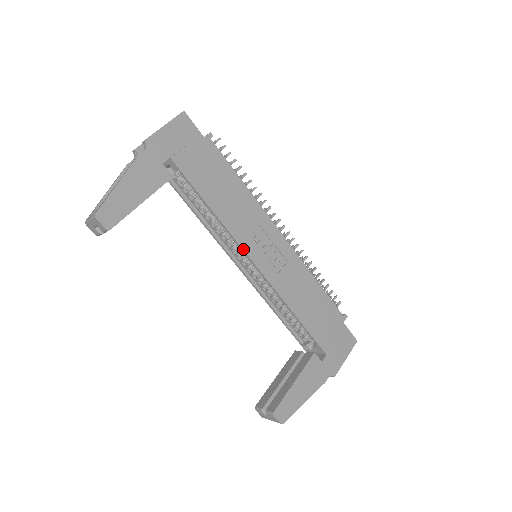
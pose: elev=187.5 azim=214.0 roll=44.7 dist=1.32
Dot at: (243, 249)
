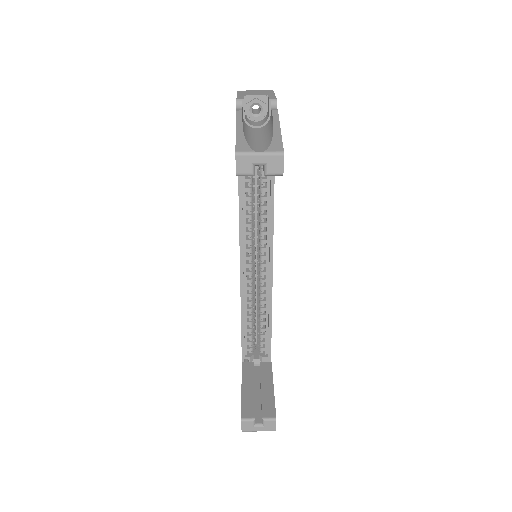
Dot at: occluded
